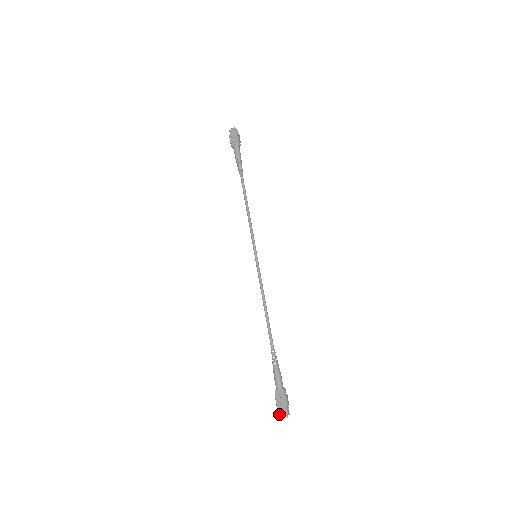
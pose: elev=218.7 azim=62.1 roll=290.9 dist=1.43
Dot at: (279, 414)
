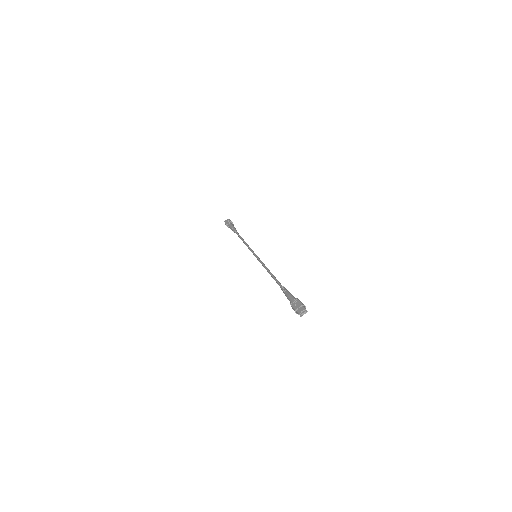
Dot at: (298, 313)
